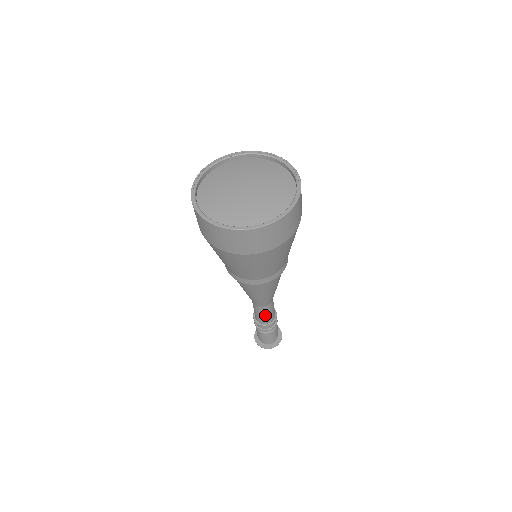
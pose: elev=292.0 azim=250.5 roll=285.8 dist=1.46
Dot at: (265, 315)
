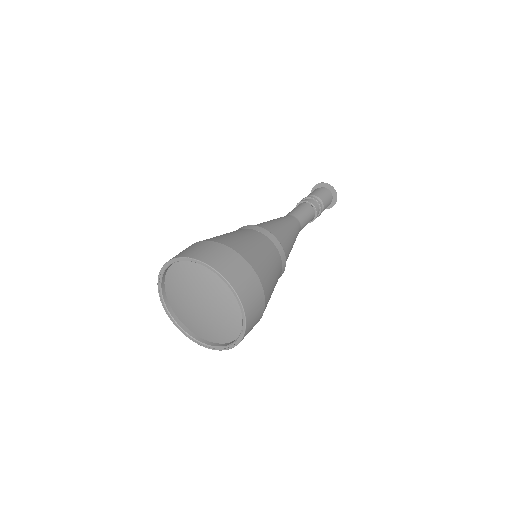
Dot at: occluded
